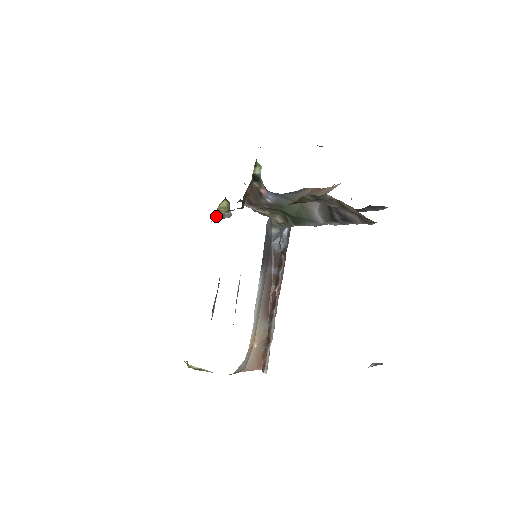
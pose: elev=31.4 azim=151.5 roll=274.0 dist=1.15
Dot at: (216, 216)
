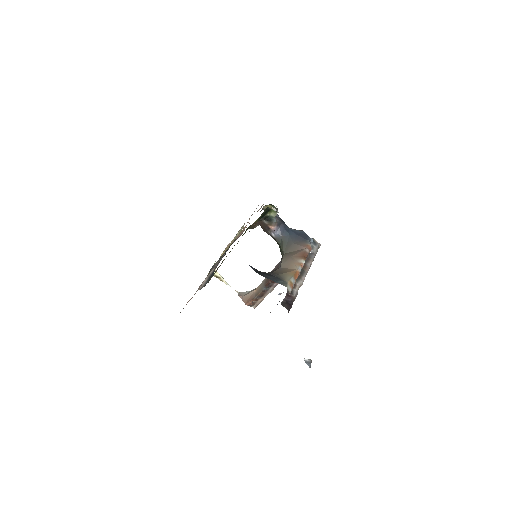
Dot at: (263, 209)
